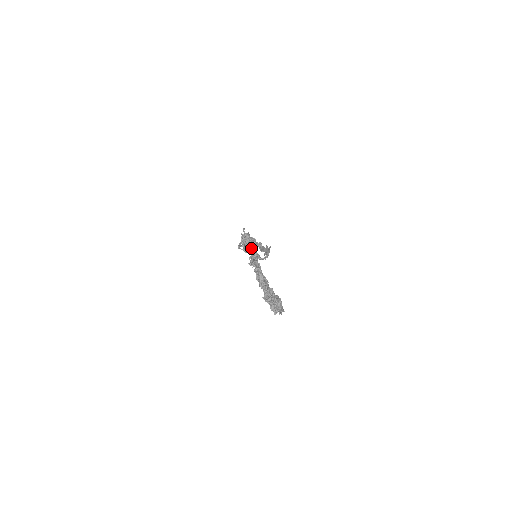
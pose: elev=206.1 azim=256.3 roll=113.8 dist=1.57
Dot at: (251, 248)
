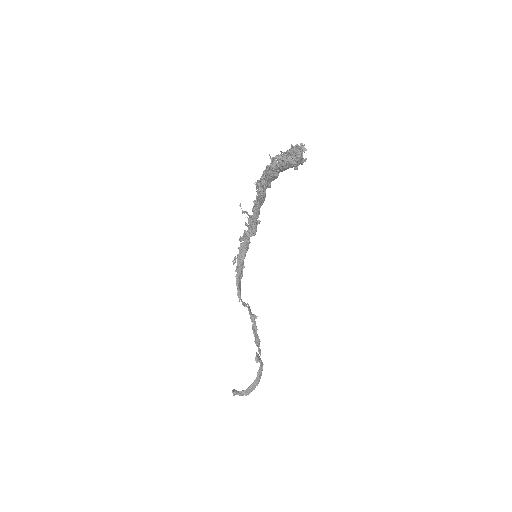
Dot at: occluded
